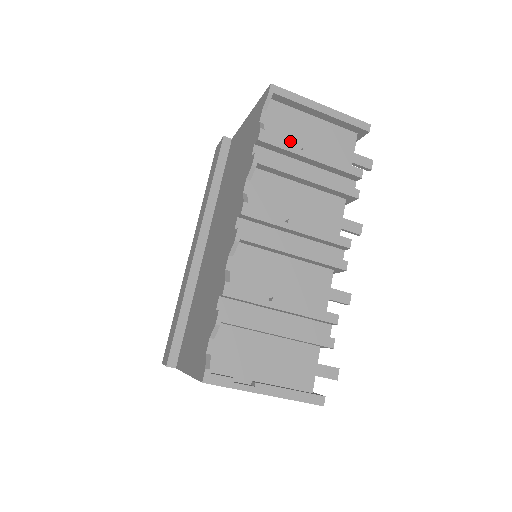
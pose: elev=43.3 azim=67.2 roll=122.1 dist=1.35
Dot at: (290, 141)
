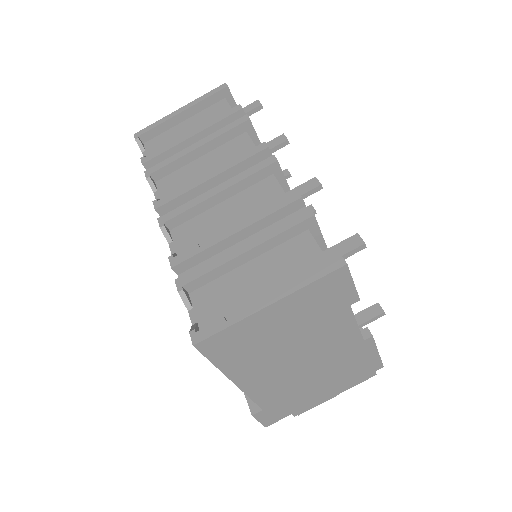
Dot at: occluded
